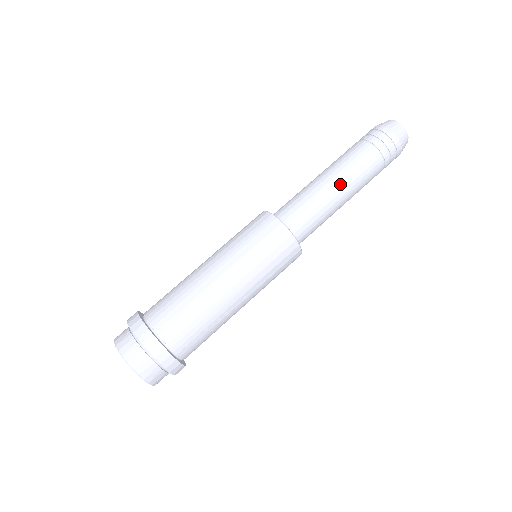
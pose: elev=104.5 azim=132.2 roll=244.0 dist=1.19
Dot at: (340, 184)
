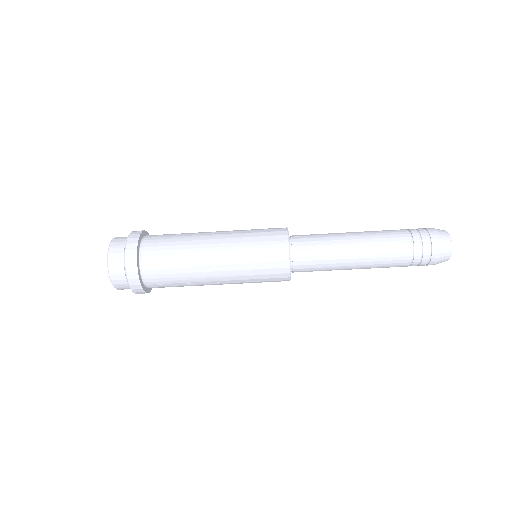
Dot at: (360, 256)
